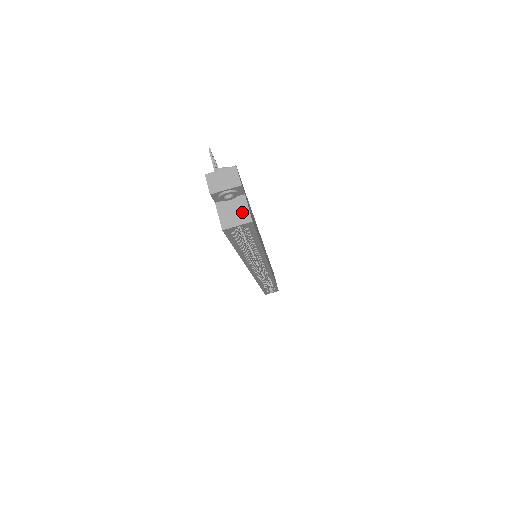
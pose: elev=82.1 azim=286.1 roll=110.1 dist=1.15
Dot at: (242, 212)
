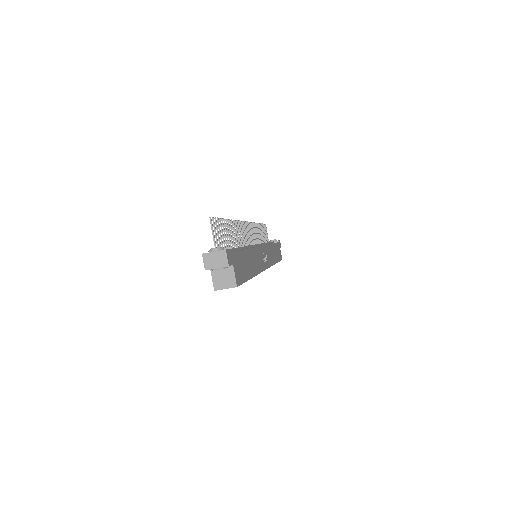
Dot at: (230, 279)
